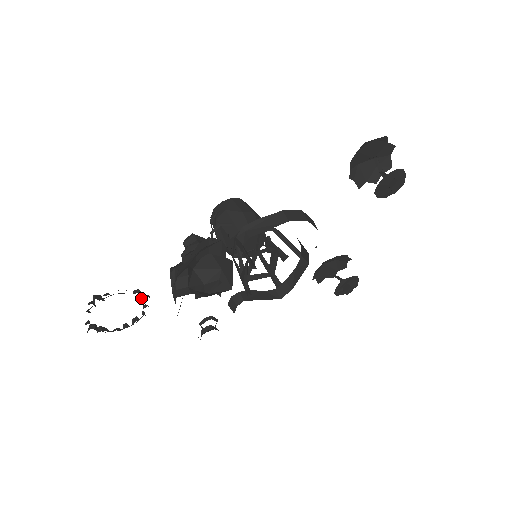
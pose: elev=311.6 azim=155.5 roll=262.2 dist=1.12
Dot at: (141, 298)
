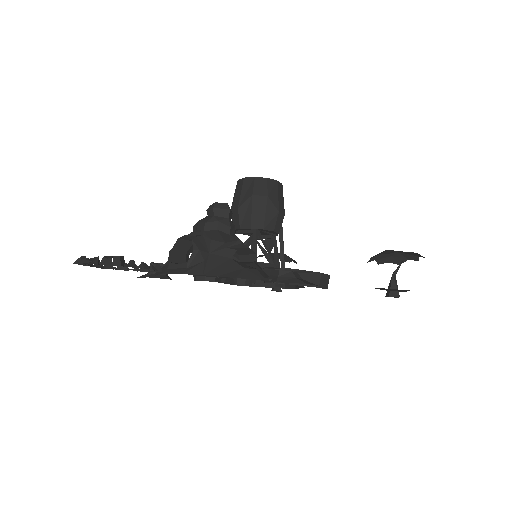
Dot at: occluded
